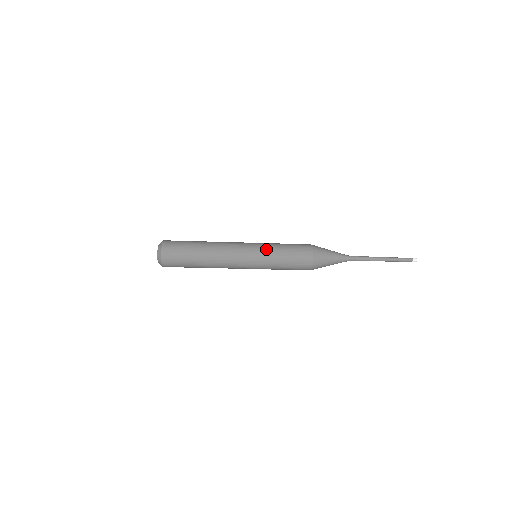
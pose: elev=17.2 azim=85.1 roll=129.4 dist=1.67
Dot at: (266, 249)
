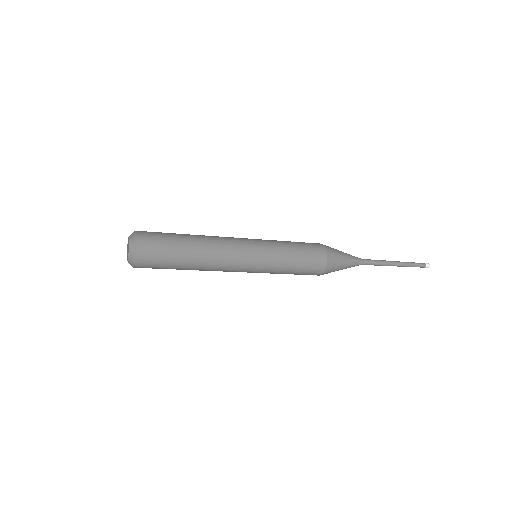
Dot at: (272, 264)
